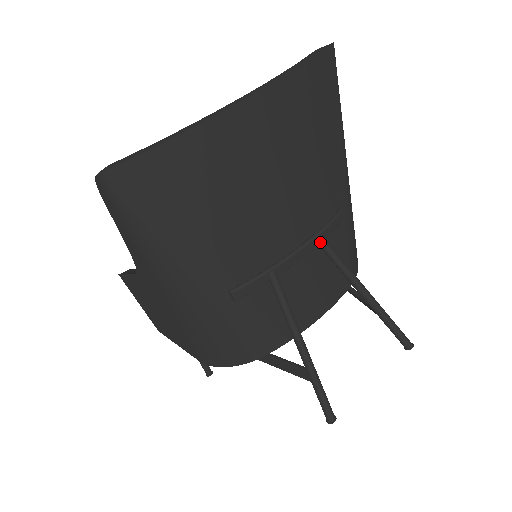
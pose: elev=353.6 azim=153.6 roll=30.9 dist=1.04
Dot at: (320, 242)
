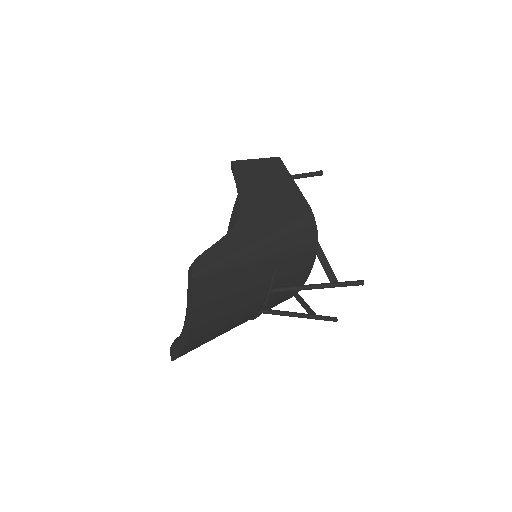
Dot at: occluded
